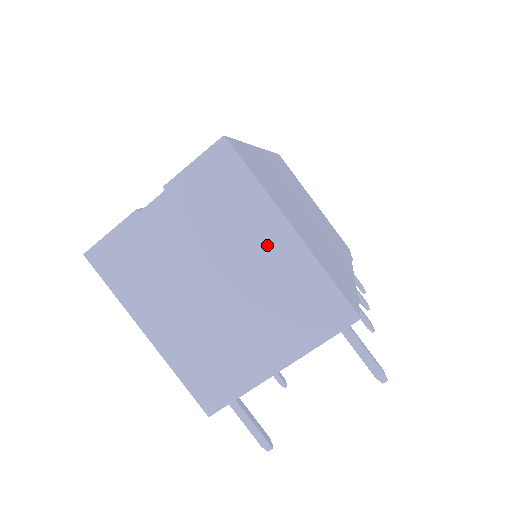
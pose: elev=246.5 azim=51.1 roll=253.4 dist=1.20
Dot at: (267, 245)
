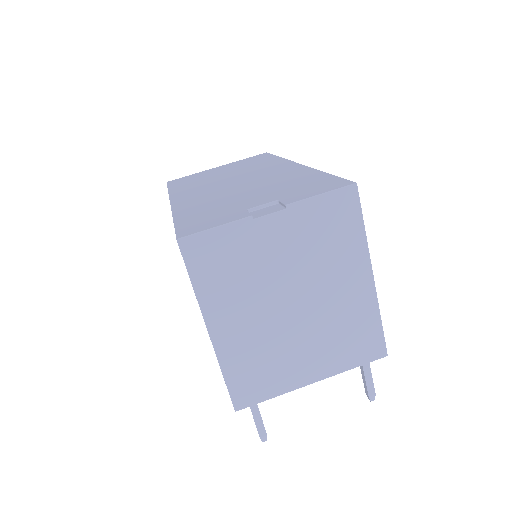
Dot at: (349, 283)
